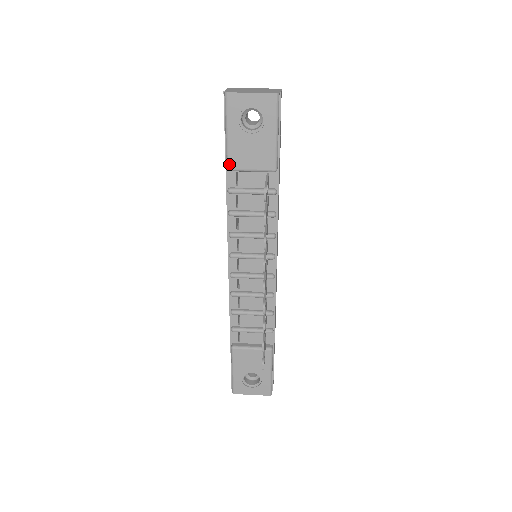
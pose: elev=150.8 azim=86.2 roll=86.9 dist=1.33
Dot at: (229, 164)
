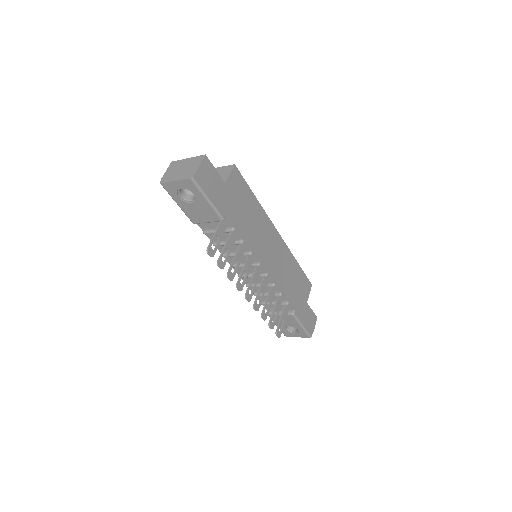
Dot at: (192, 221)
